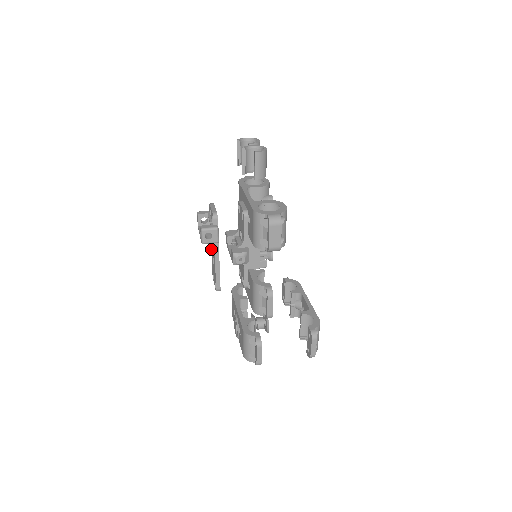
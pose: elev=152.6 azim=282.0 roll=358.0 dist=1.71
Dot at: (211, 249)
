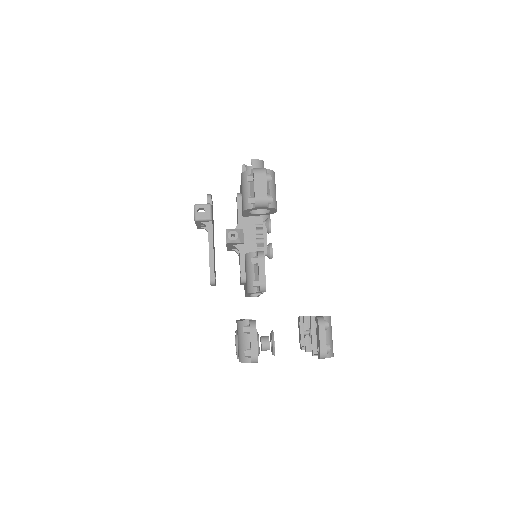
Dot at: occluded
